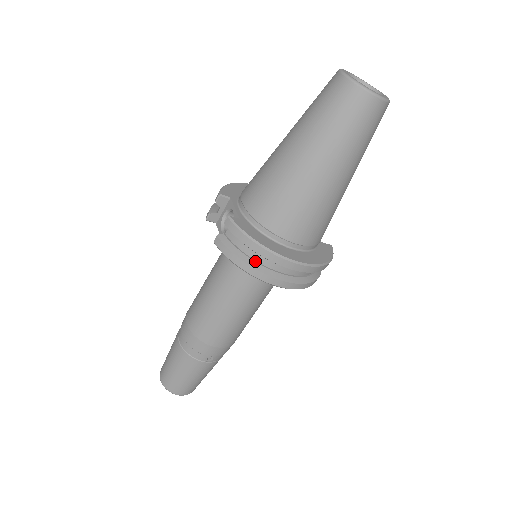
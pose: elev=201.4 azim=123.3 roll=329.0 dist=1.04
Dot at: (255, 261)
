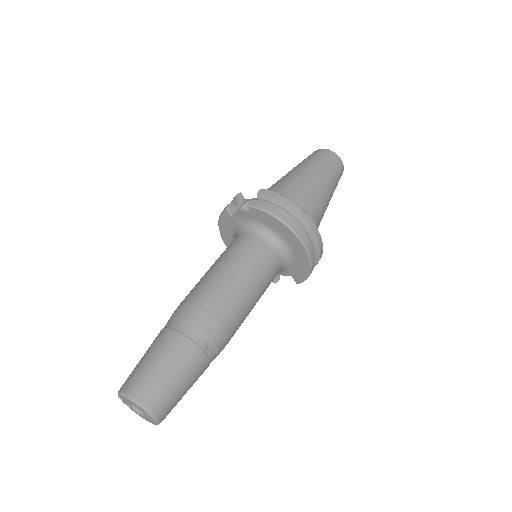
Dot at: (285, 217)
